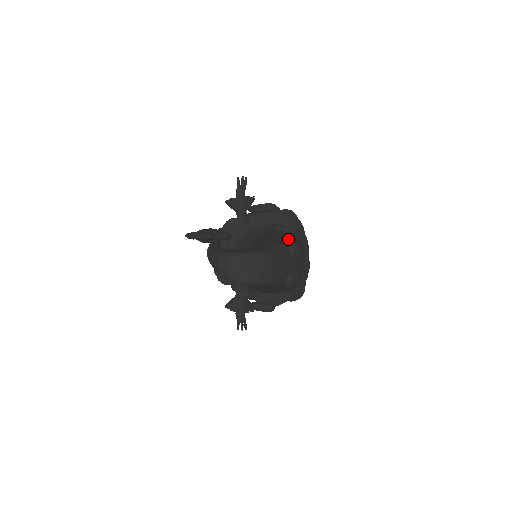
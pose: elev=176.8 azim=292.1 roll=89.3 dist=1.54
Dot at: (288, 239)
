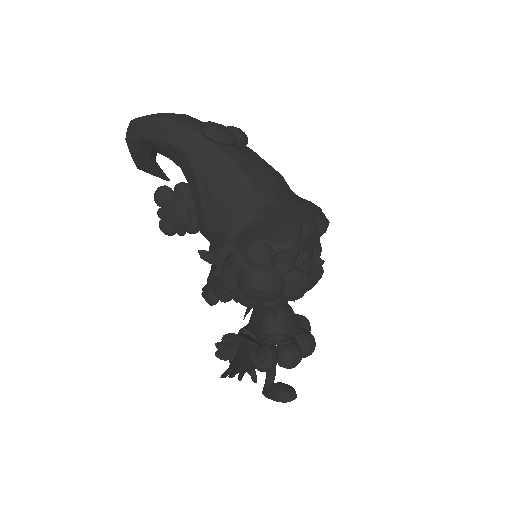
Dot at: occluded
